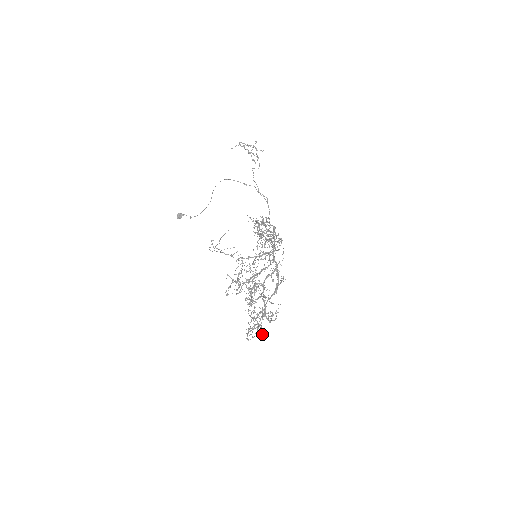
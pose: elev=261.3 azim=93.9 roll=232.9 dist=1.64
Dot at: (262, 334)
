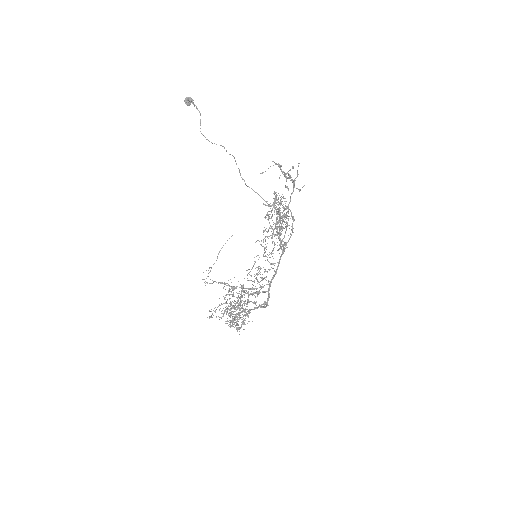
Dot at: (241, 301)
